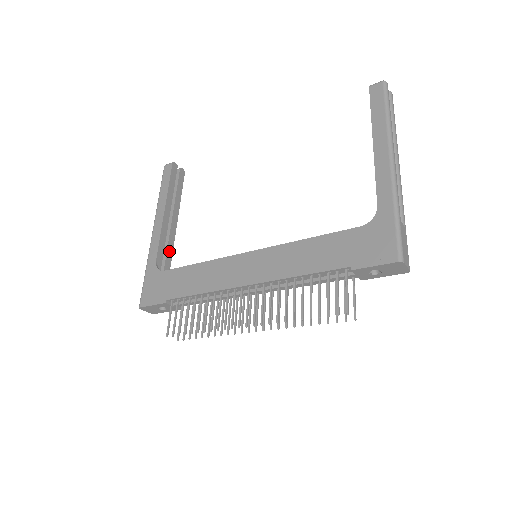
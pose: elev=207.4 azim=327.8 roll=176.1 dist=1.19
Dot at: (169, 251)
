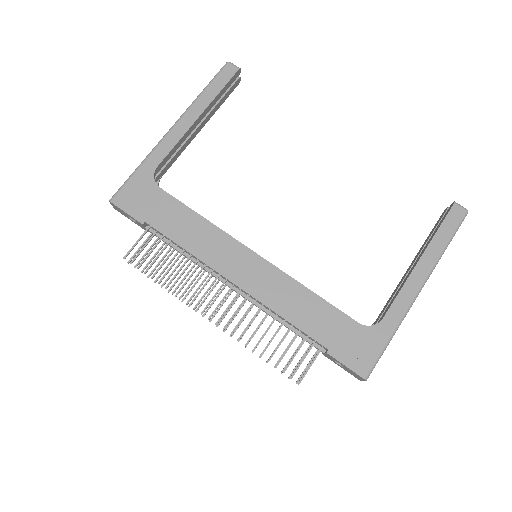
Dot at: (173, 160)
